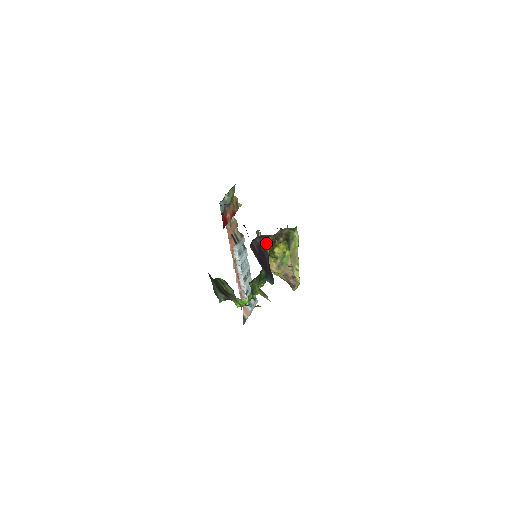
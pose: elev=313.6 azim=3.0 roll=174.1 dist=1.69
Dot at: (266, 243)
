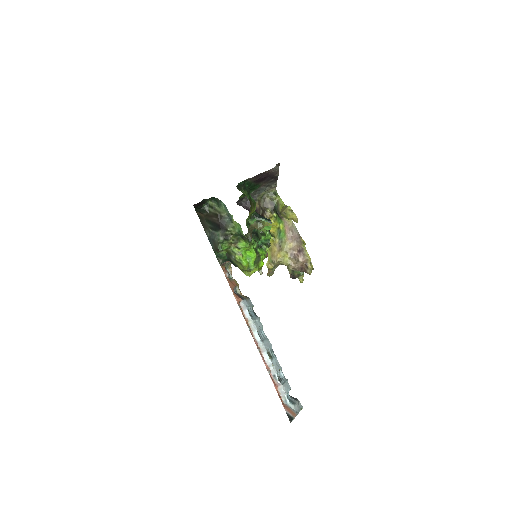
Dot at: occluded
